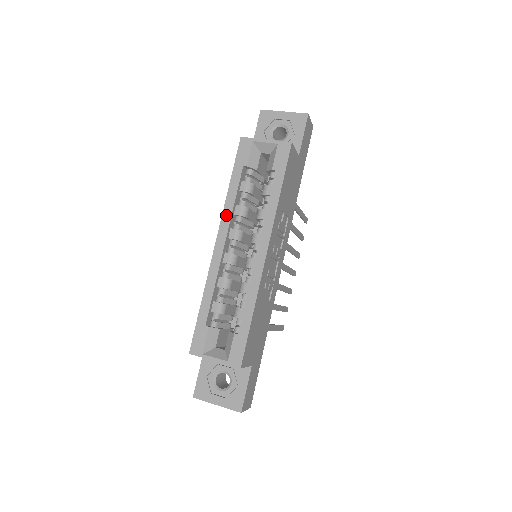
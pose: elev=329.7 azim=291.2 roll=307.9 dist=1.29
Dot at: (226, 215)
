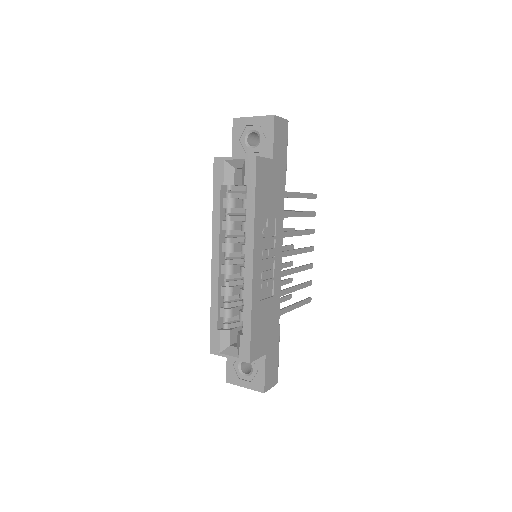
Dot at: (215, 232)
